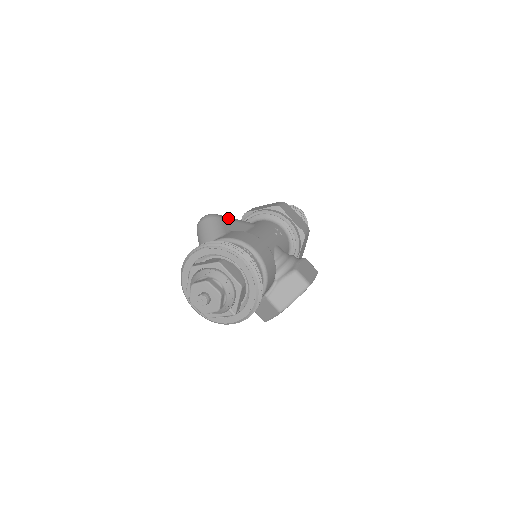
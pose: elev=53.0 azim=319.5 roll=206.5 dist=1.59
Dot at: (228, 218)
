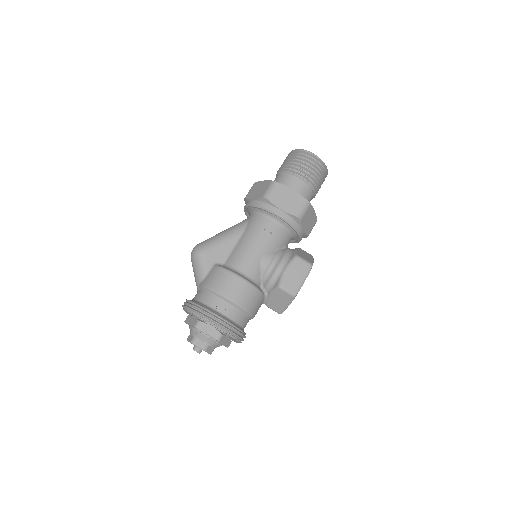
Dot at: (212, 245)
